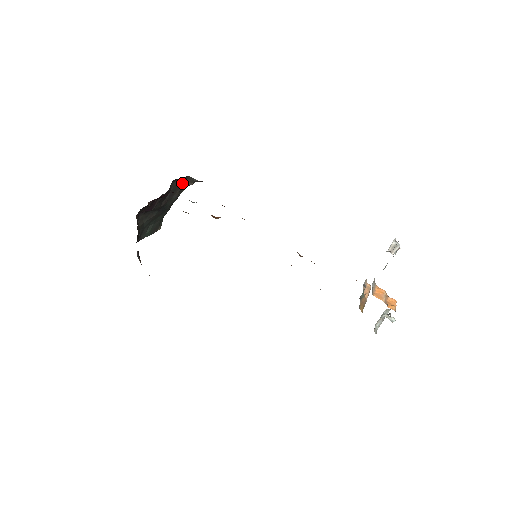
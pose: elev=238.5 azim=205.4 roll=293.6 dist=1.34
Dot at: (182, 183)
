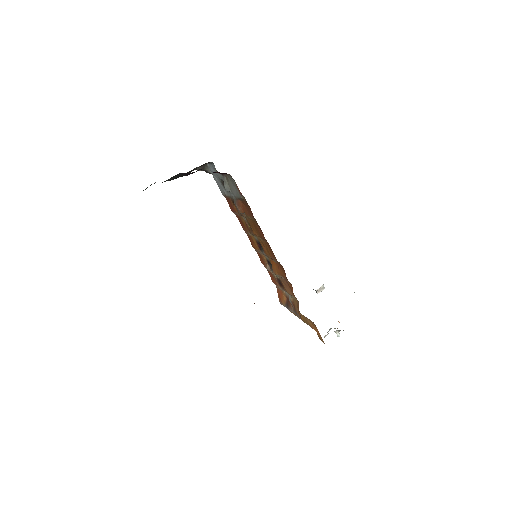
Dot at: occluded
